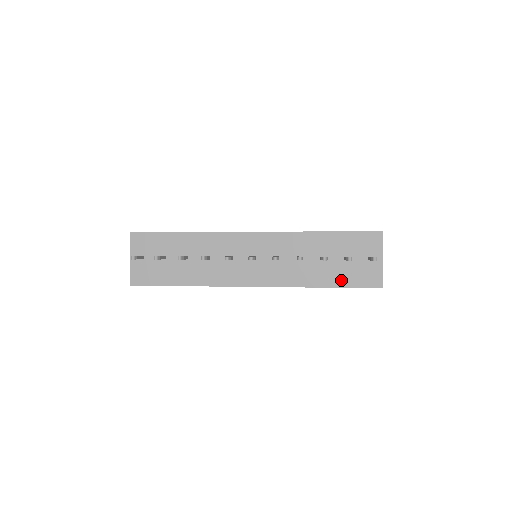
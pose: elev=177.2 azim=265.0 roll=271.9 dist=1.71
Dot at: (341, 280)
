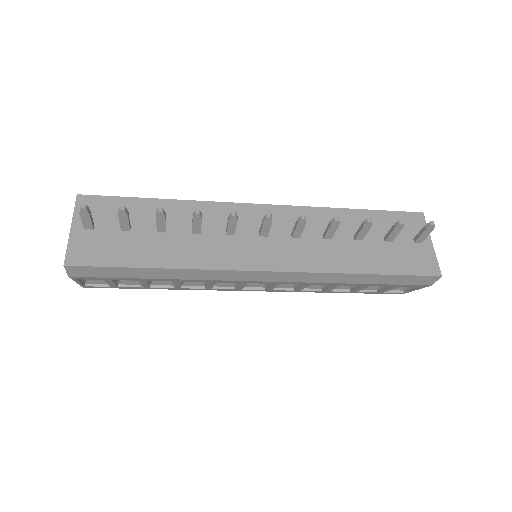
Dot at: (387, 265)
